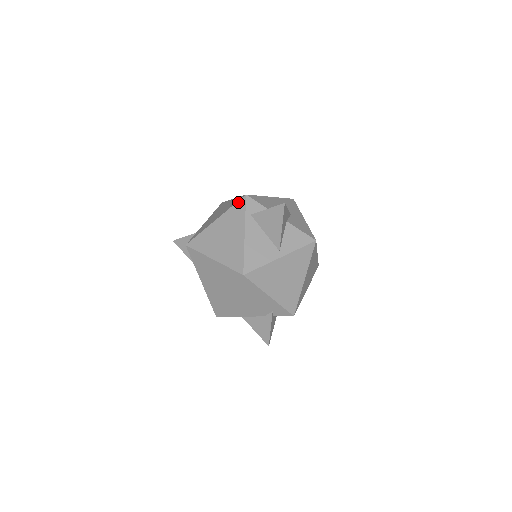
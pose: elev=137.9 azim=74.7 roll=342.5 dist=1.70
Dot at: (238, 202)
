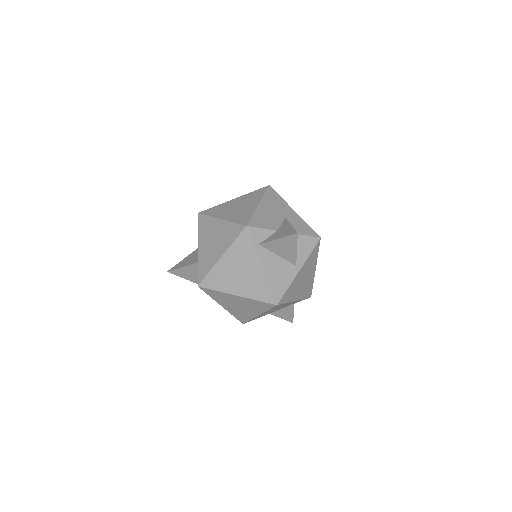
Dot at: (240, 235)
